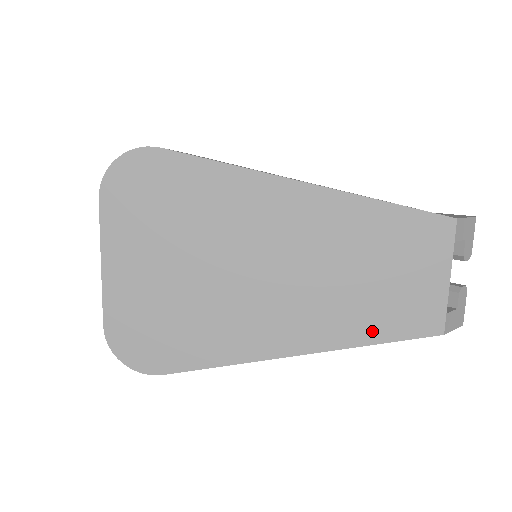
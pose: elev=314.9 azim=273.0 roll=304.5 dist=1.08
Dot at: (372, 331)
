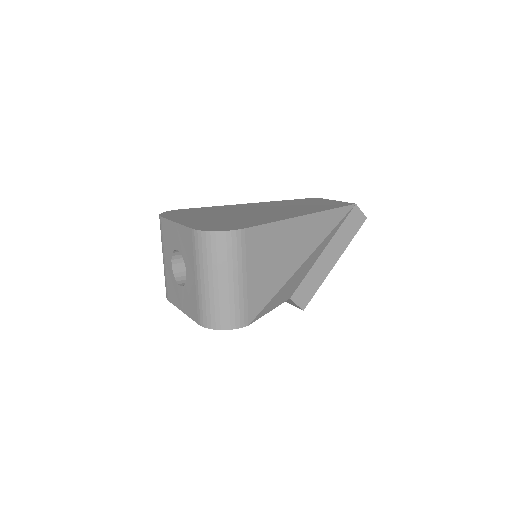
Dot at: (327, 208)
